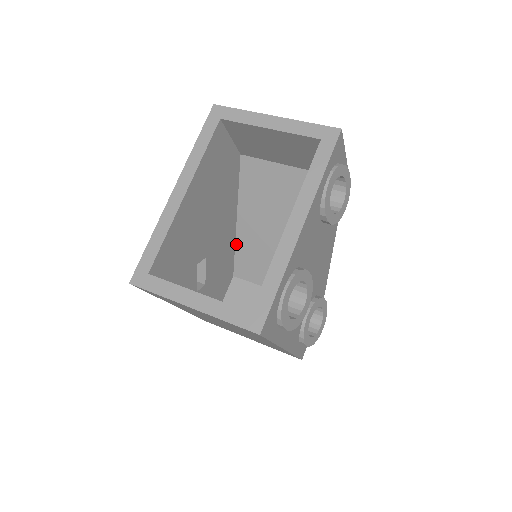
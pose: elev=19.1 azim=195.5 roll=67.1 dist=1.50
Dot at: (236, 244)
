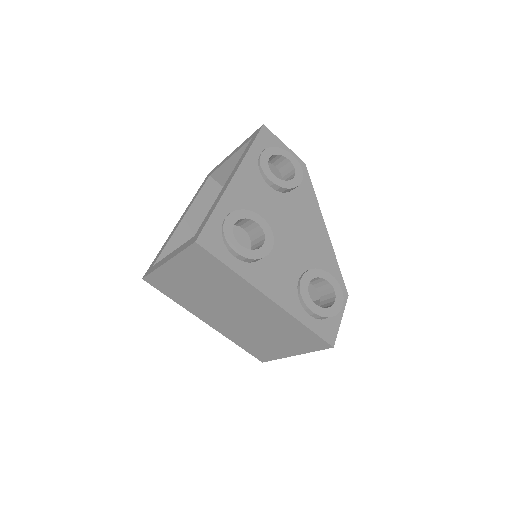
Dot at: occluded
